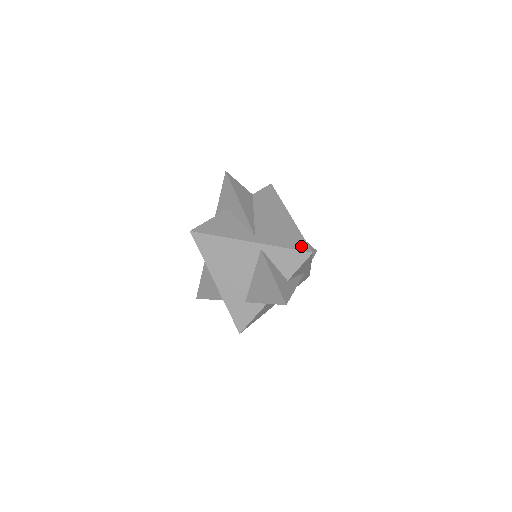
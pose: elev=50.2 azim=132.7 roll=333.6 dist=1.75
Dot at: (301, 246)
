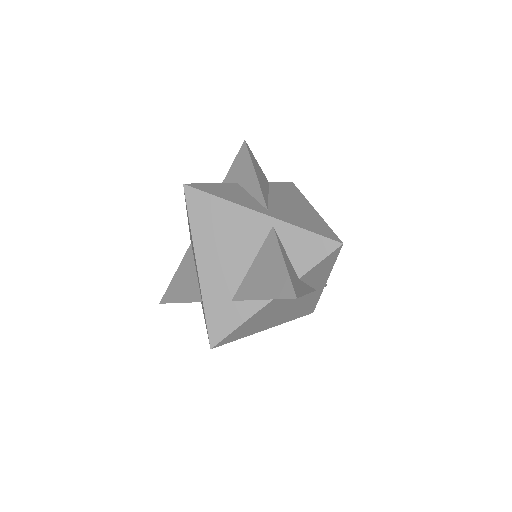
Dot at: (328, 234)
